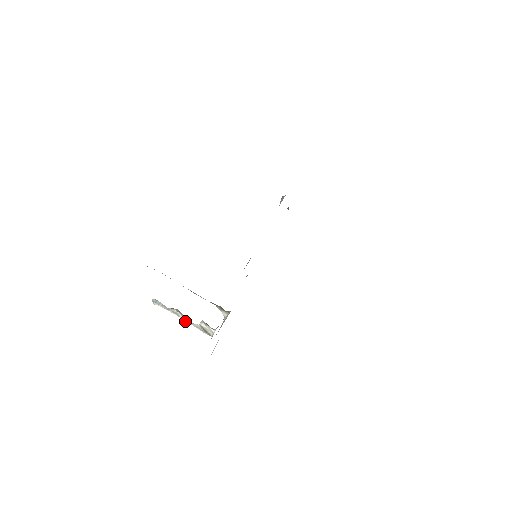
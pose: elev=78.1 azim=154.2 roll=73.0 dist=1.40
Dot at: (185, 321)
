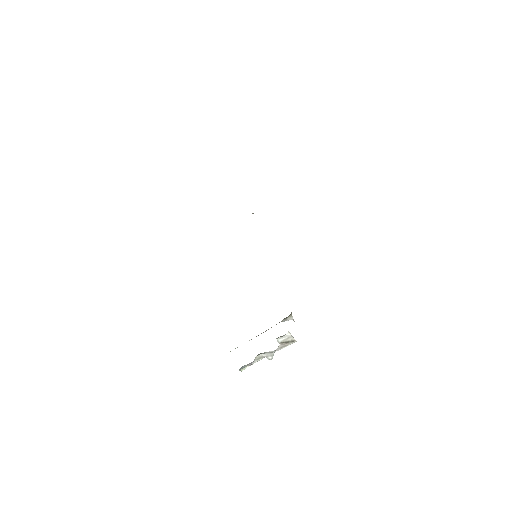
Dot at: (270, 355)
